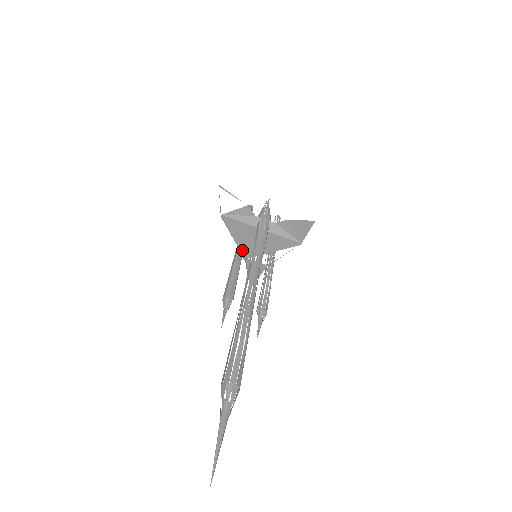
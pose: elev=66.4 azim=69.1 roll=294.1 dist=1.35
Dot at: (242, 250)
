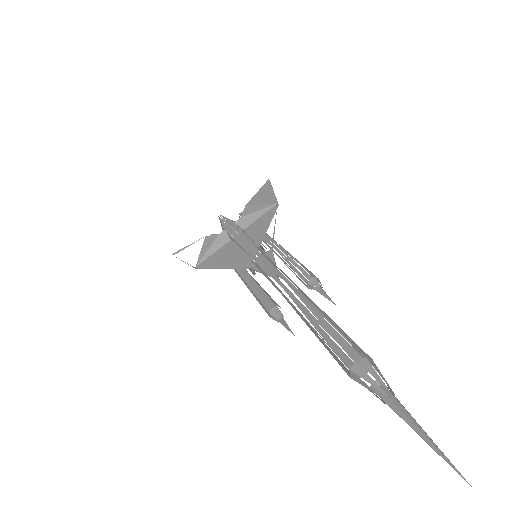
Dot at: (239, 266)
